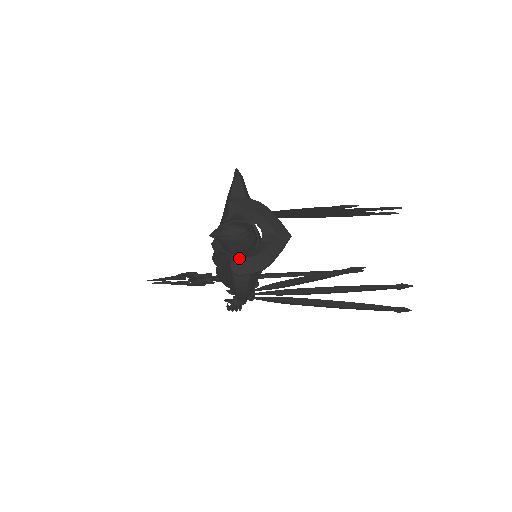
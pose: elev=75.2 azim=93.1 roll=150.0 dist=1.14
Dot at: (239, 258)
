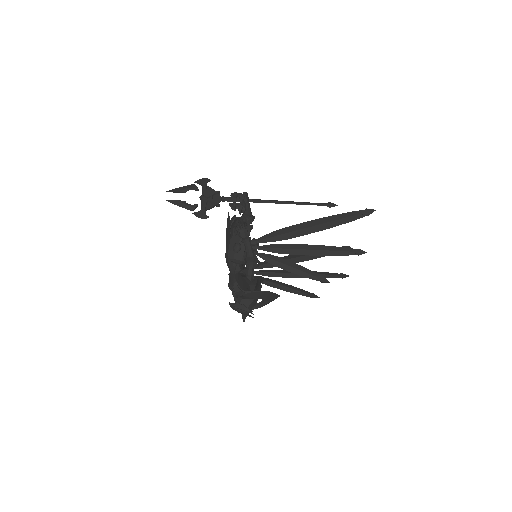
Dot at: occluded
